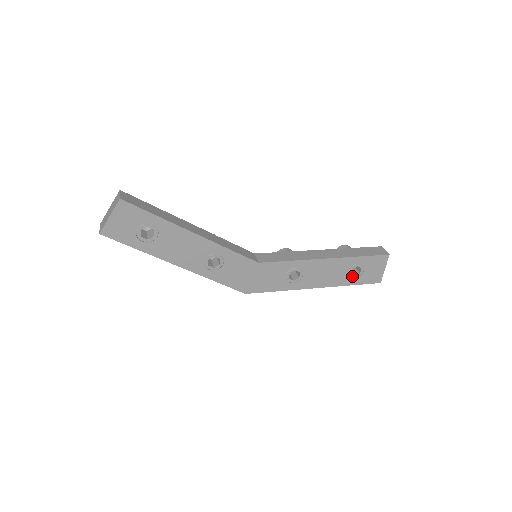
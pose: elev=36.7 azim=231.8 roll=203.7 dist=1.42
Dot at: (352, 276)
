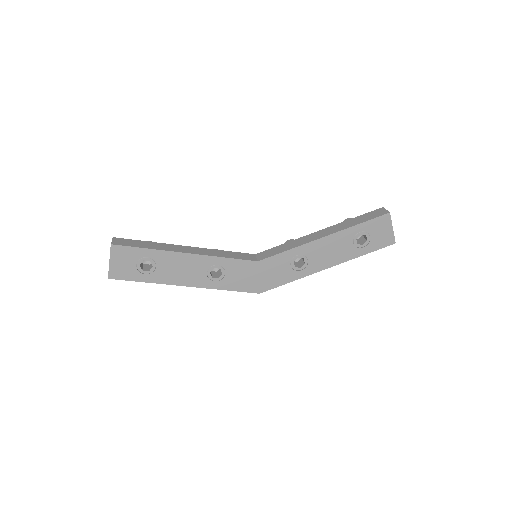
Dot at: (360, 246)
